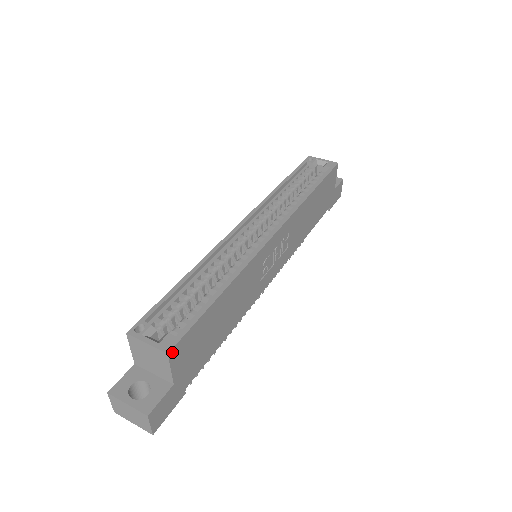
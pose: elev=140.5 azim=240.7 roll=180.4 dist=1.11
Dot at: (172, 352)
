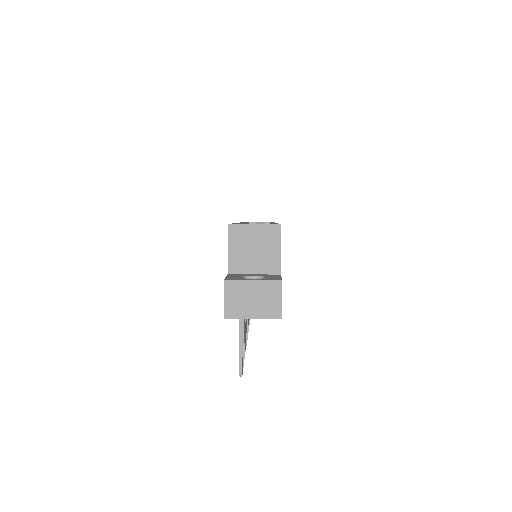
Dot at: (280, 229)
